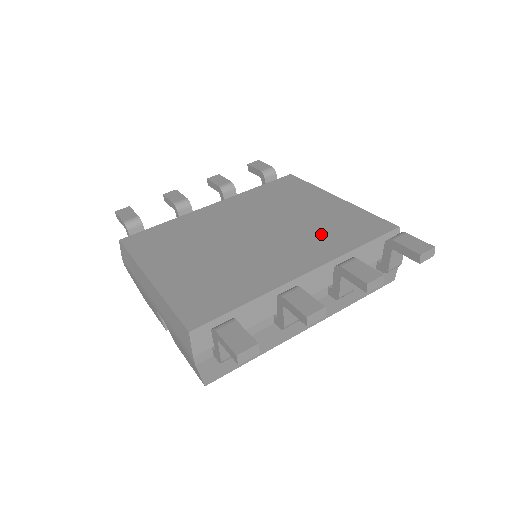
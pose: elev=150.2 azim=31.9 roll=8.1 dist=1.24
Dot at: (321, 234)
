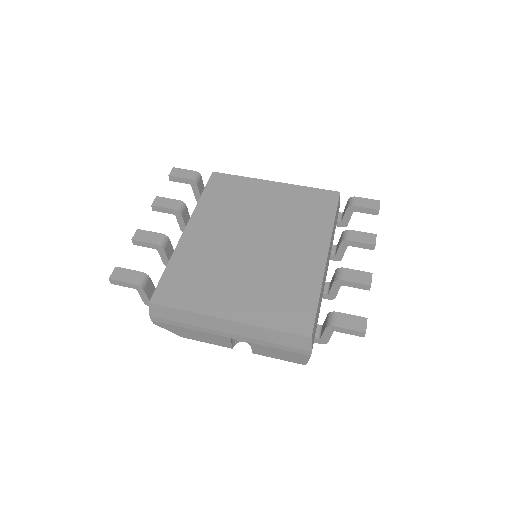
Dot at: (301, 220)
